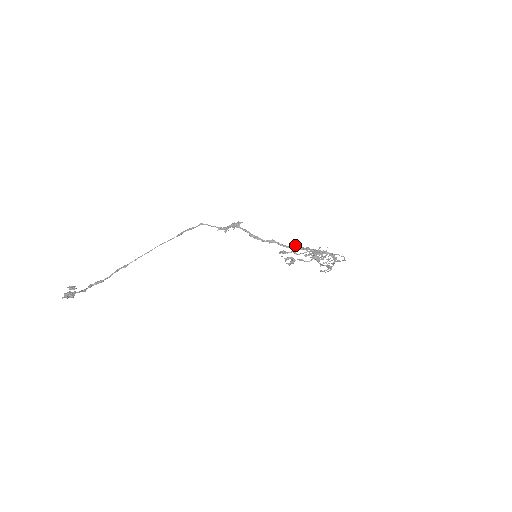
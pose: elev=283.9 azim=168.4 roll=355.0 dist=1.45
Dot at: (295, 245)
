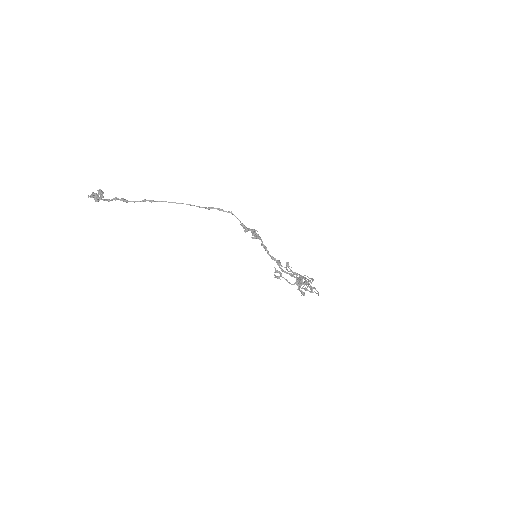
Dot at: occluded
